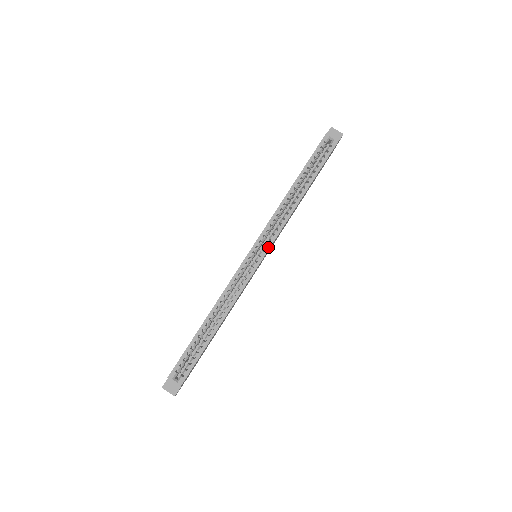
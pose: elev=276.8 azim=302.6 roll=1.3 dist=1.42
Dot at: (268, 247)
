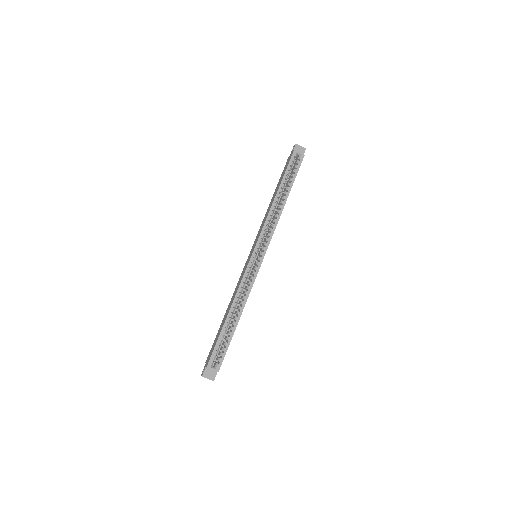
Dot at: (266, 247)
